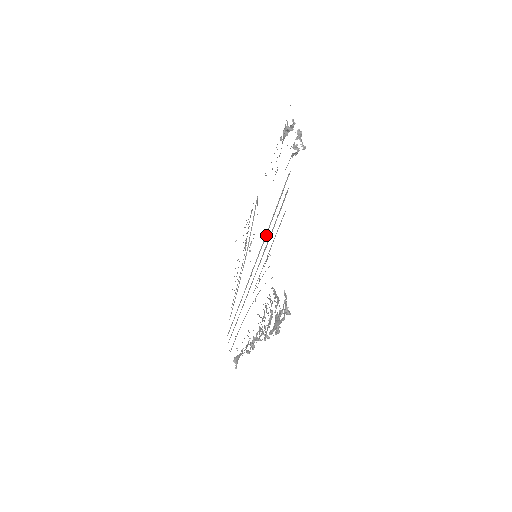
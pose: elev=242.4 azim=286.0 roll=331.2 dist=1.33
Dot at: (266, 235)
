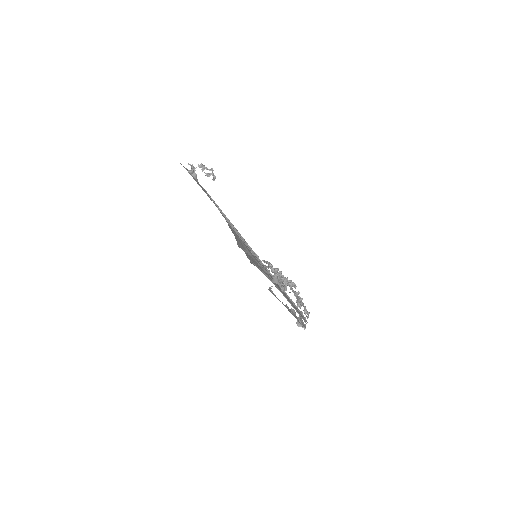
Dot at: occluded
